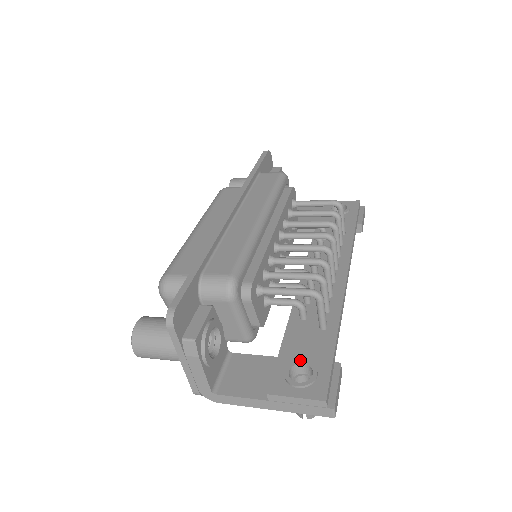
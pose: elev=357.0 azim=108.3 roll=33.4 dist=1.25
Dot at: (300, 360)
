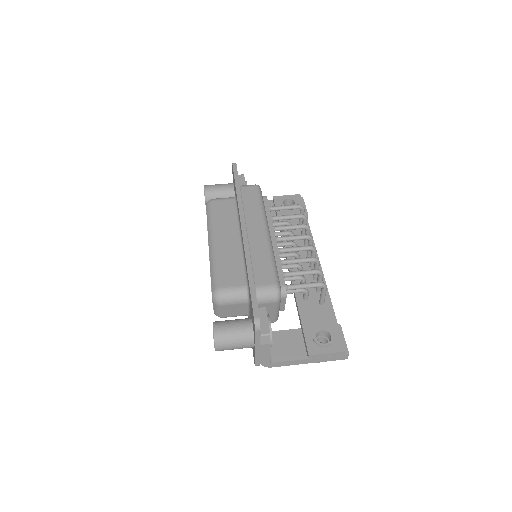
Dot at: (319, 329)
